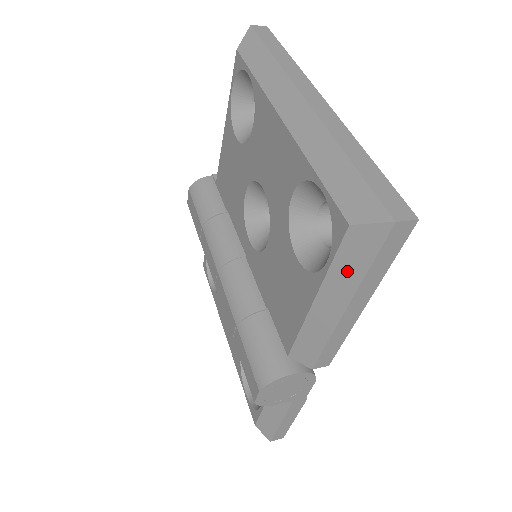
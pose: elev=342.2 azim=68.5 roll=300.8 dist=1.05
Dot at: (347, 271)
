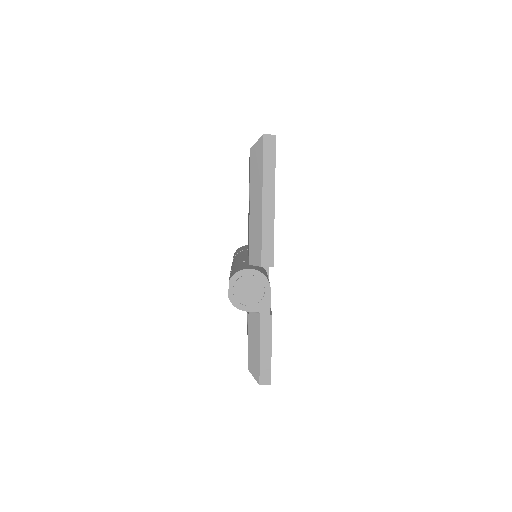
Dot at: (256, 175)
